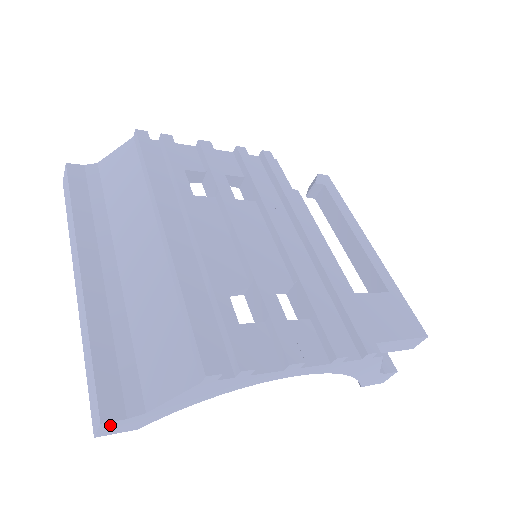
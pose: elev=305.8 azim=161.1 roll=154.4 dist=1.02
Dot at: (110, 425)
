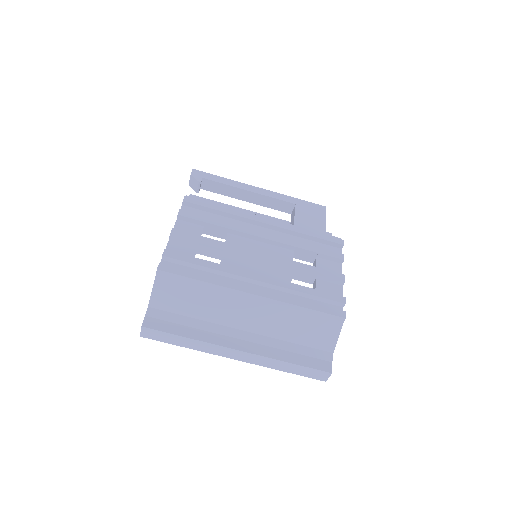
Dot at: (330, 371)
